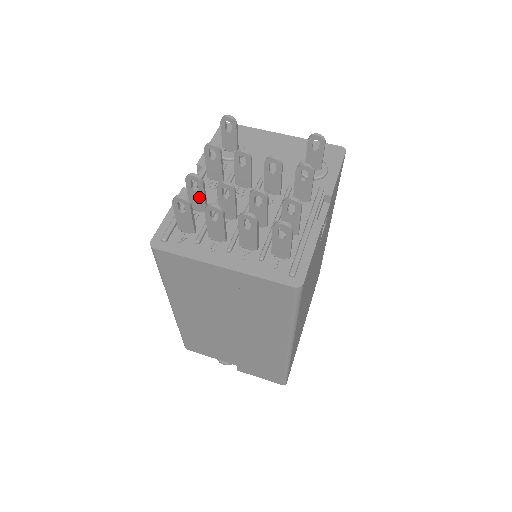
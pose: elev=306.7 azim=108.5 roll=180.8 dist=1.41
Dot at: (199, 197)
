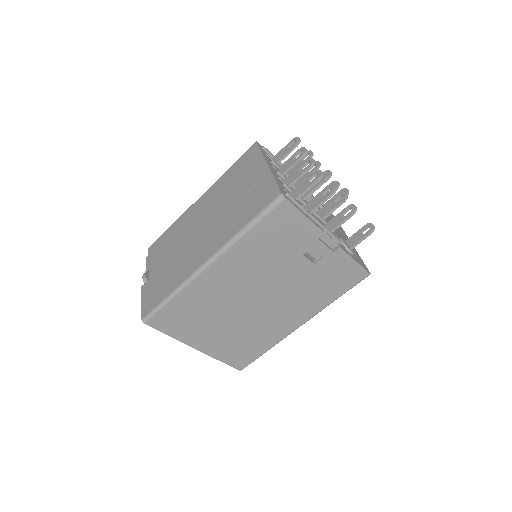
Dot at: (298, 166)
